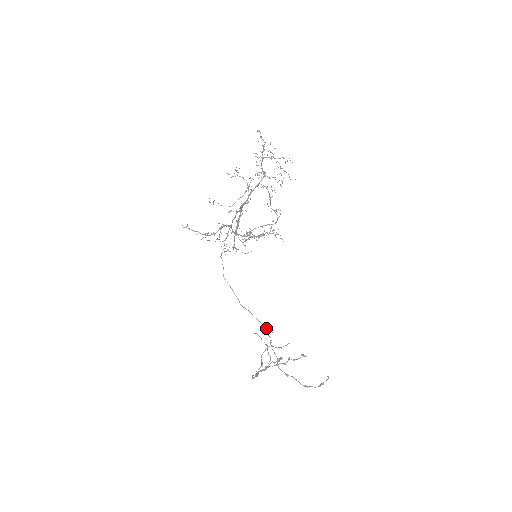
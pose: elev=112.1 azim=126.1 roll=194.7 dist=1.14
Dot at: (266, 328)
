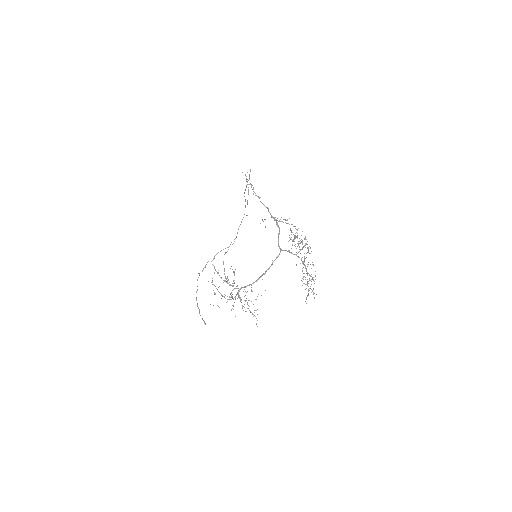
Dot at: occluded
